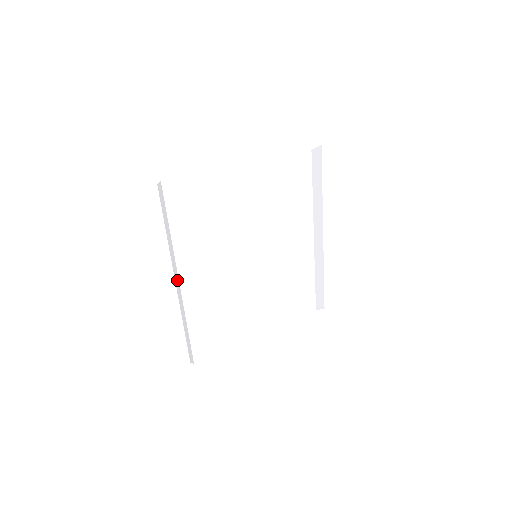
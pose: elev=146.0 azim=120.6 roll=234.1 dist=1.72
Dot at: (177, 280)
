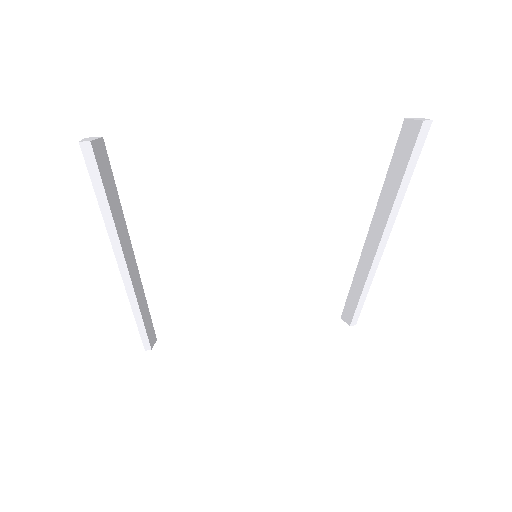
Dot at: occluded
